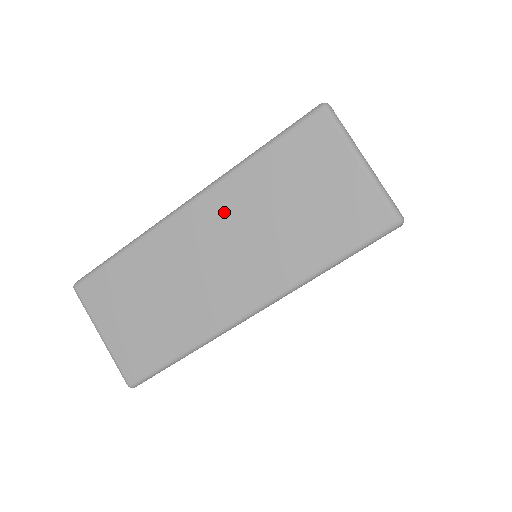
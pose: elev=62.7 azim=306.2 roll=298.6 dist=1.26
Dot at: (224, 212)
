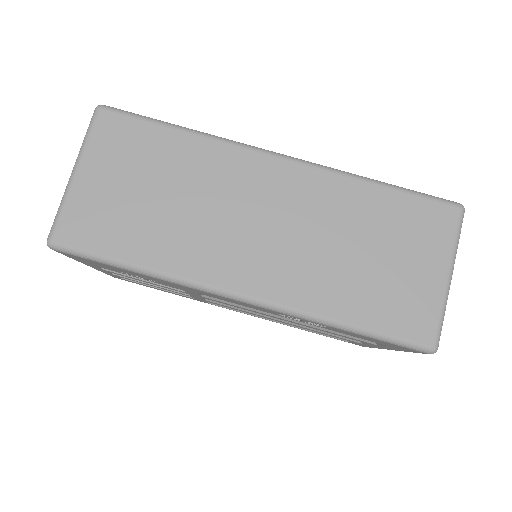
Dot at: (306, 196)
